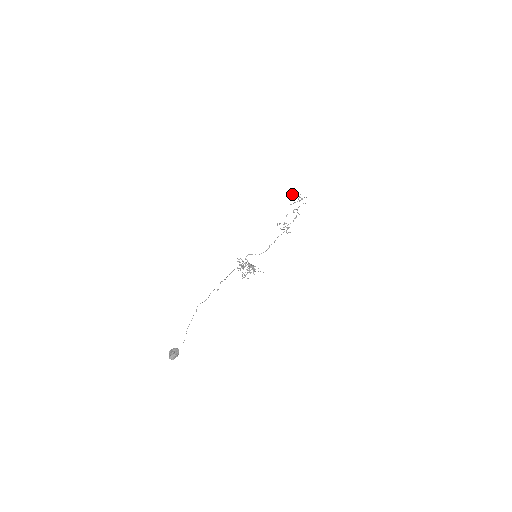
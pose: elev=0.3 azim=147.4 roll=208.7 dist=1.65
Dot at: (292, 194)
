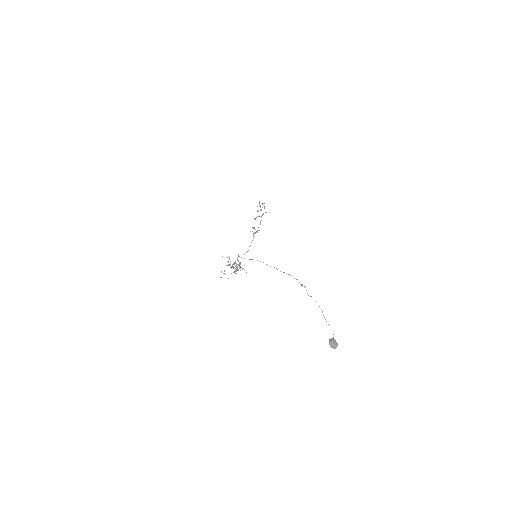
Dot at: (259, 202)
